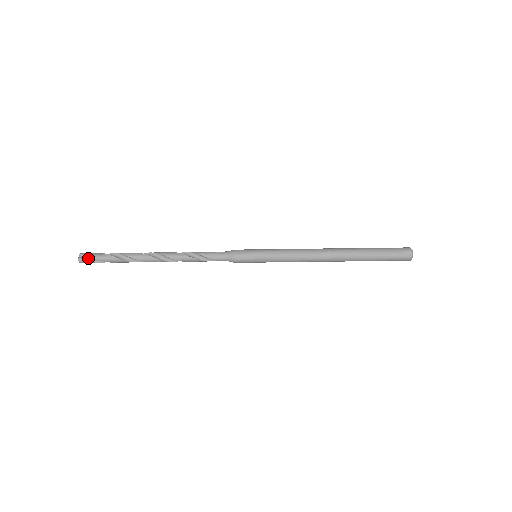
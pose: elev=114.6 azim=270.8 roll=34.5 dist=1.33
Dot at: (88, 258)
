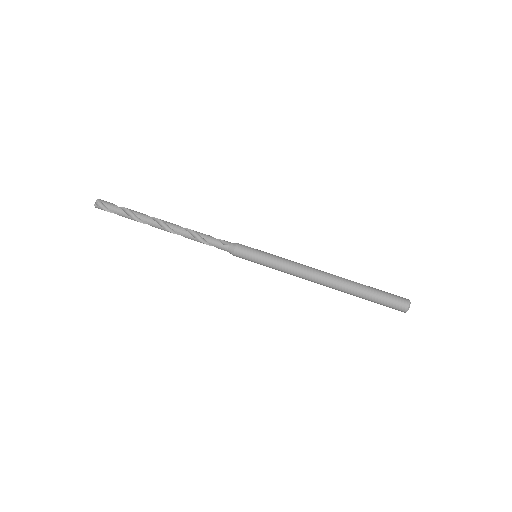
Dot at: (103, 206)
